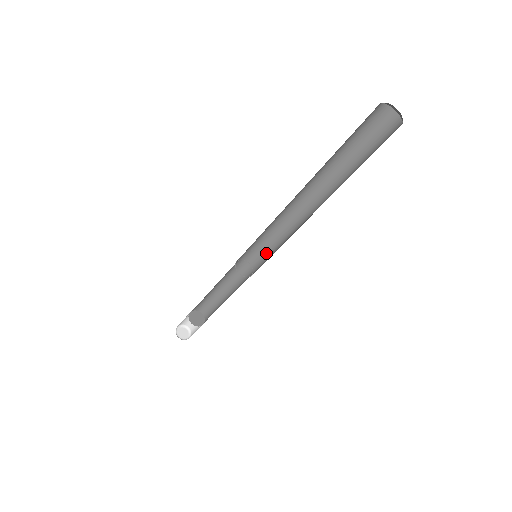
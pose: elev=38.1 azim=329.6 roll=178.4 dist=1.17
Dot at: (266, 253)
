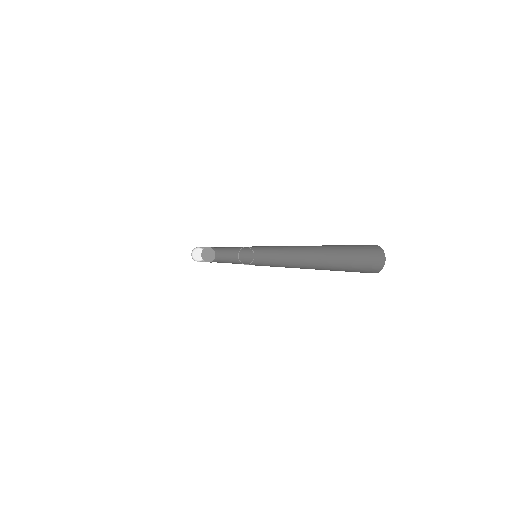
Dot at: (266, 254)
